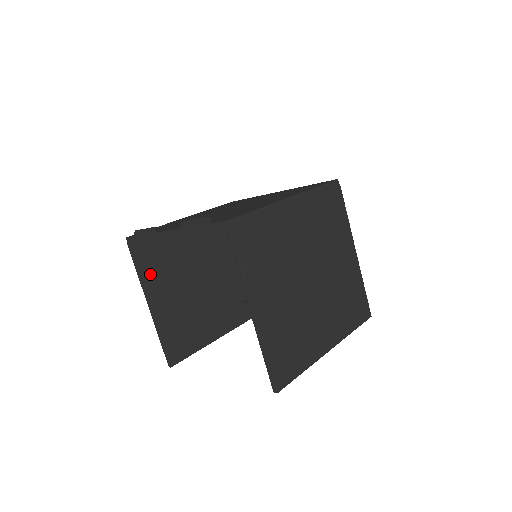
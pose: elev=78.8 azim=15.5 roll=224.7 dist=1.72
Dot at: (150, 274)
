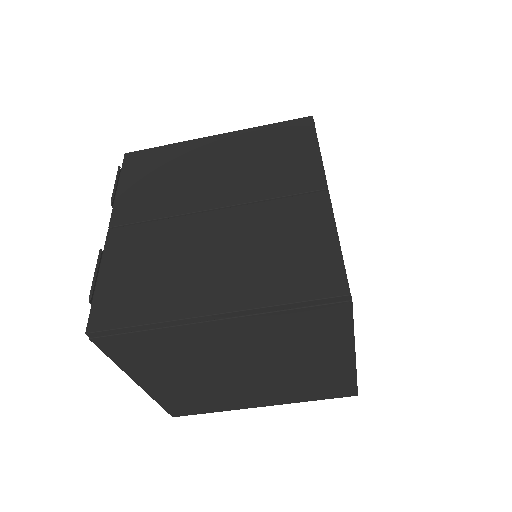
Dot at: occluded
